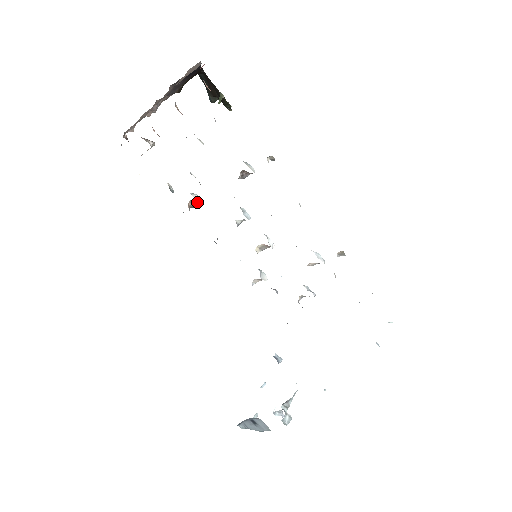
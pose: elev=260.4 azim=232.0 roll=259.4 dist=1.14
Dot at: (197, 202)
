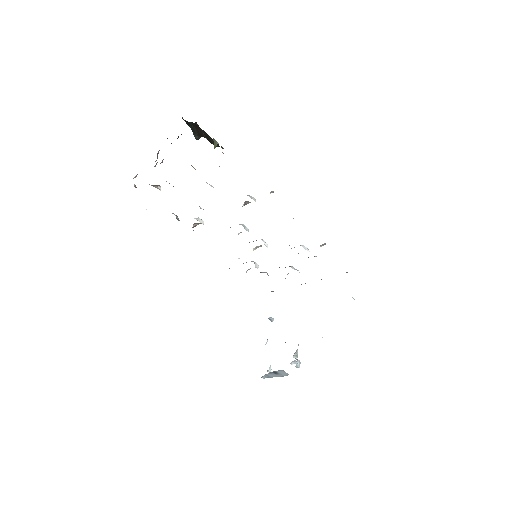
Dot at: (199, 223)
